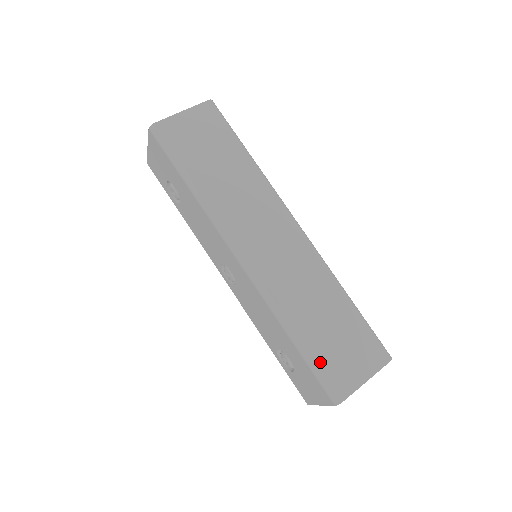
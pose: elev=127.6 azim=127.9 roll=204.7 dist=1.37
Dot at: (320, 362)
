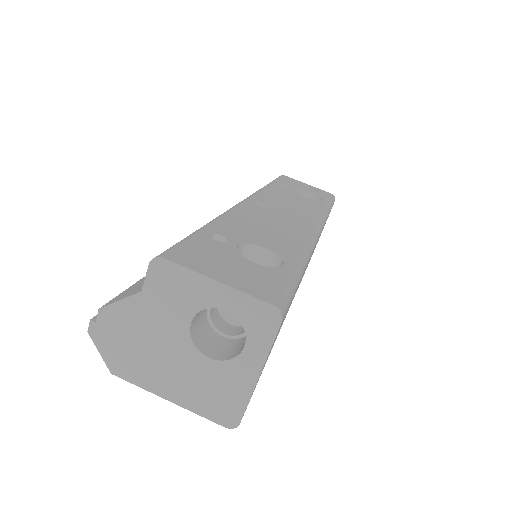
Dot at: occluded
